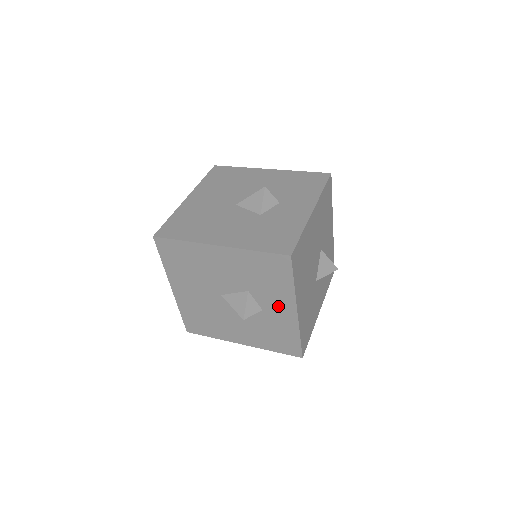
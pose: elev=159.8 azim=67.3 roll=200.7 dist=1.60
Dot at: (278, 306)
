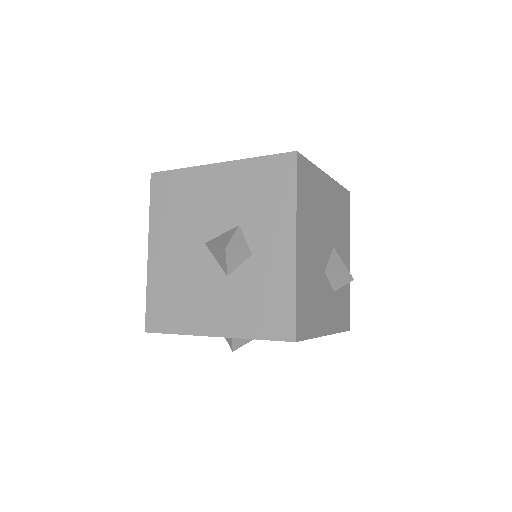
Dot at: (273, 241)
